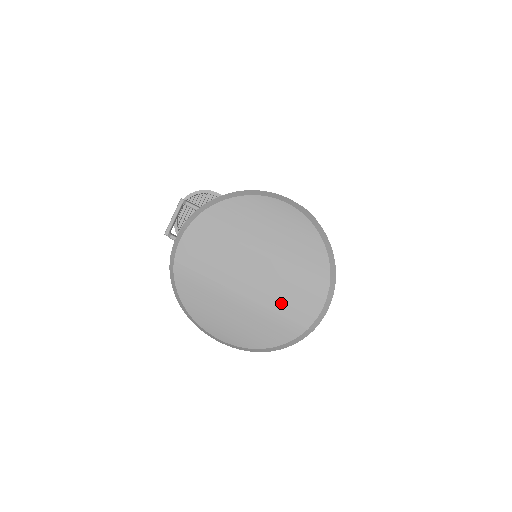
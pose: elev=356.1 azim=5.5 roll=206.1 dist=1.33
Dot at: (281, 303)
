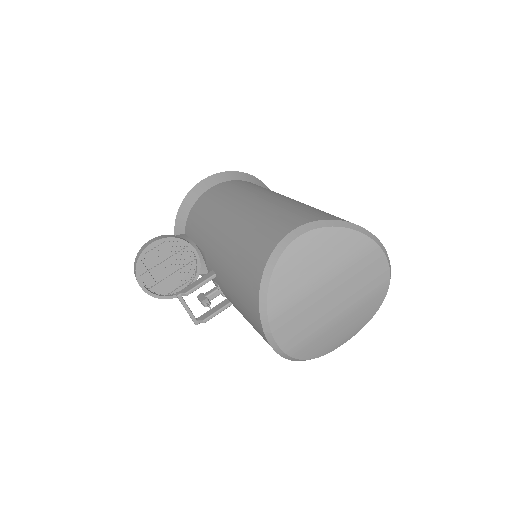
Dot at: (364, 288)
